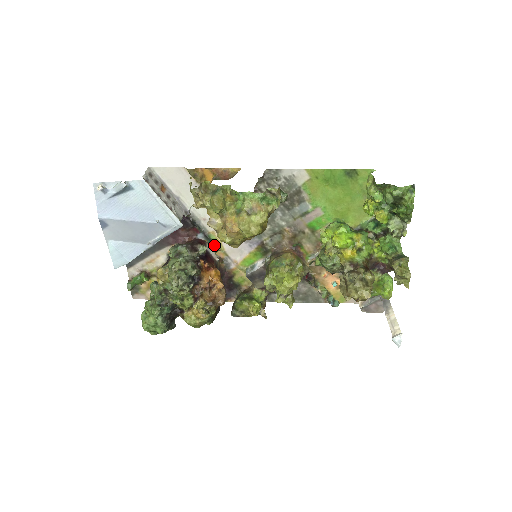
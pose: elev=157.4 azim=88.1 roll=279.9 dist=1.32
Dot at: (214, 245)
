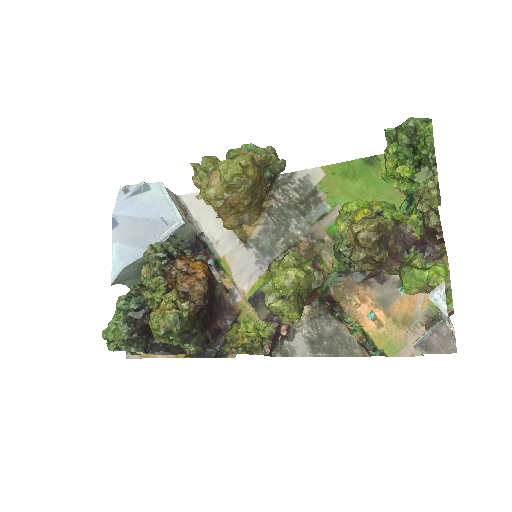
Dot at: (220, 267)
